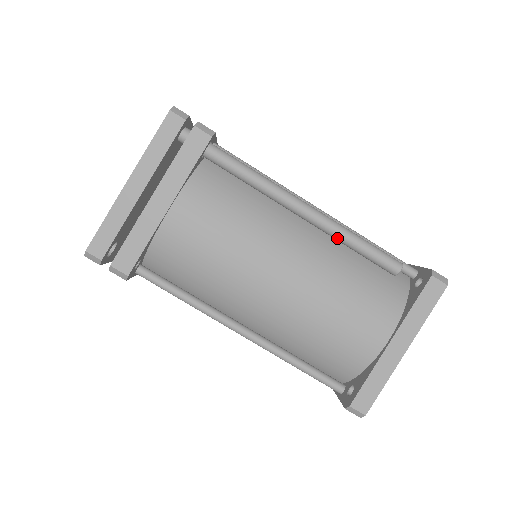
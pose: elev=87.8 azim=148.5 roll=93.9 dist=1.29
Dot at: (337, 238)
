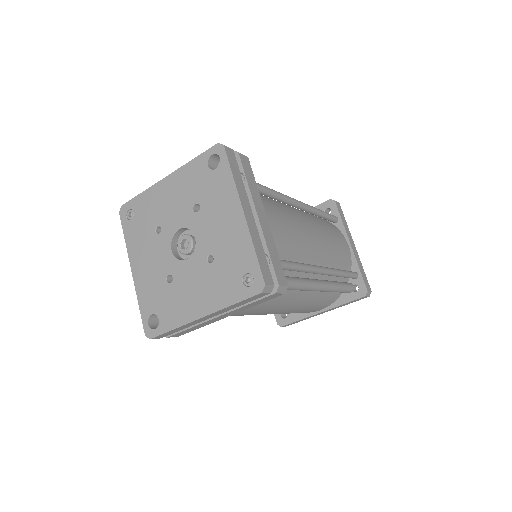
Dot at: occluded
